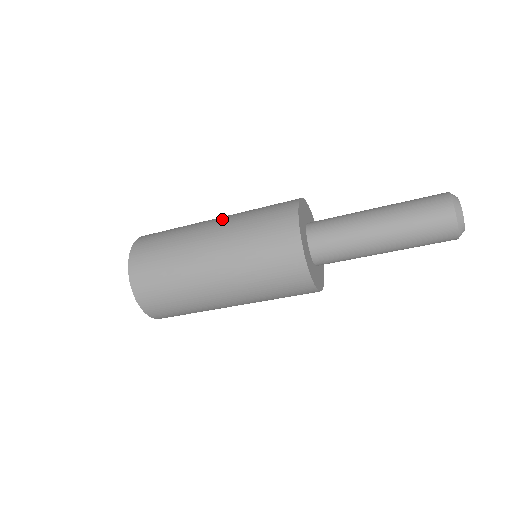
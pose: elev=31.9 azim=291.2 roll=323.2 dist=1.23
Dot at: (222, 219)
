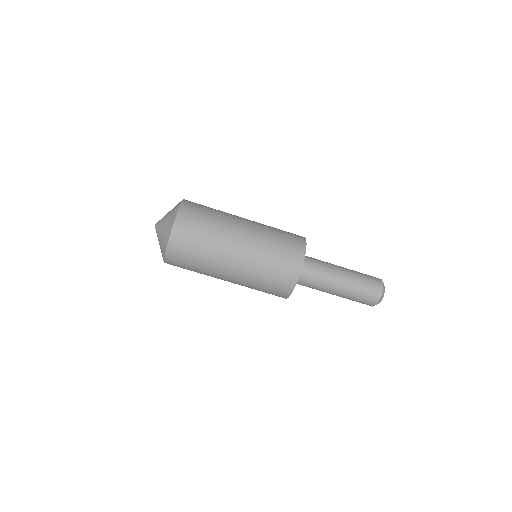
Dot at: occluded
